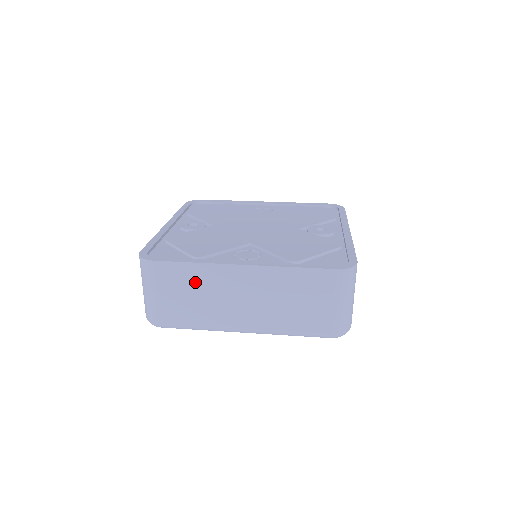
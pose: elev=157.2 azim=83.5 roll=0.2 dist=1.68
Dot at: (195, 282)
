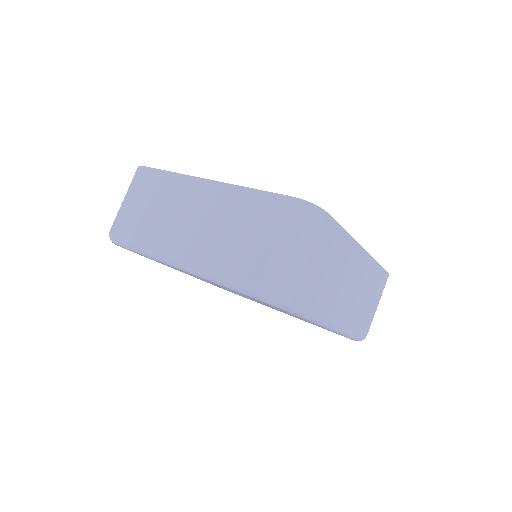
Dot at: (162, 192)
